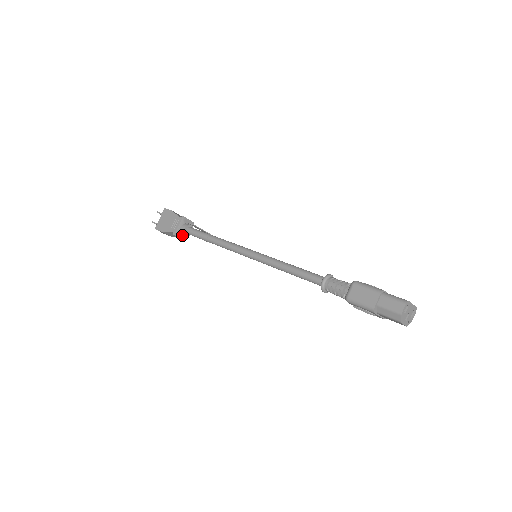
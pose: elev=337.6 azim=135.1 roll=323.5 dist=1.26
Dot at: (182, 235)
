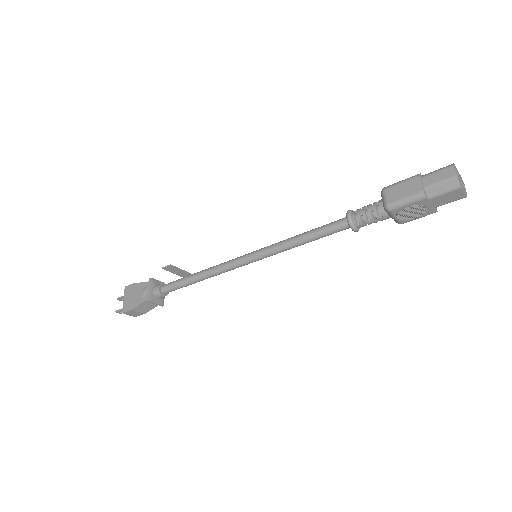
Dot at: (158, 300)
